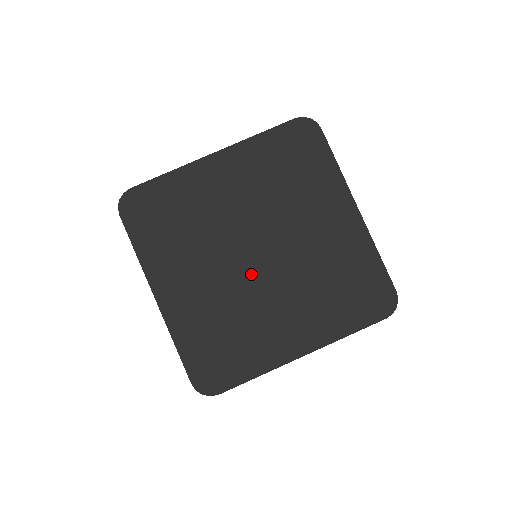
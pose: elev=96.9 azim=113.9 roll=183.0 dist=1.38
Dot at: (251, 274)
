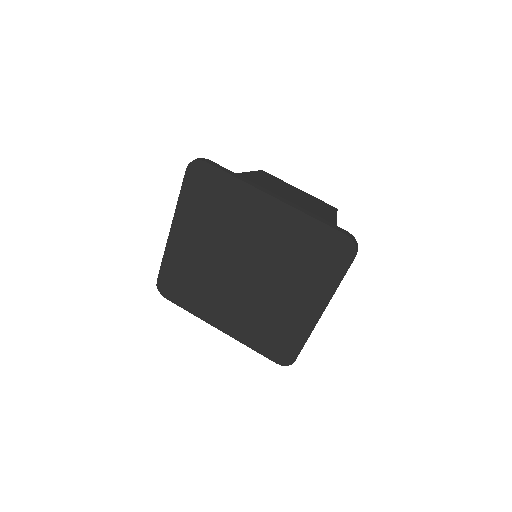
Dot at: (230, 275)
